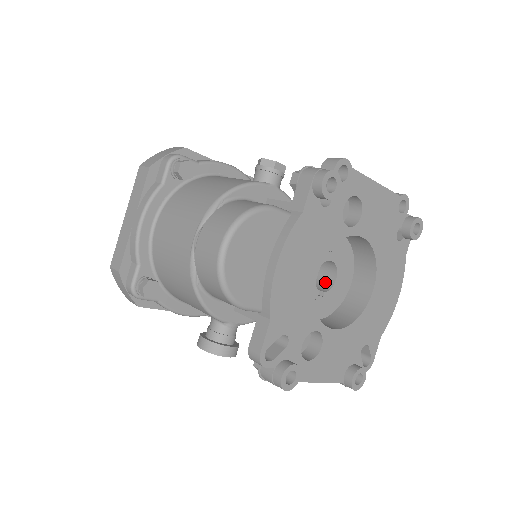
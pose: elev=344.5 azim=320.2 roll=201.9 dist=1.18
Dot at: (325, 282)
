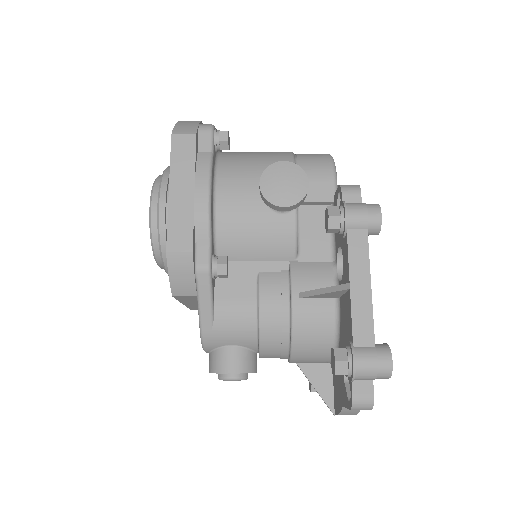
Dot at: occluded
